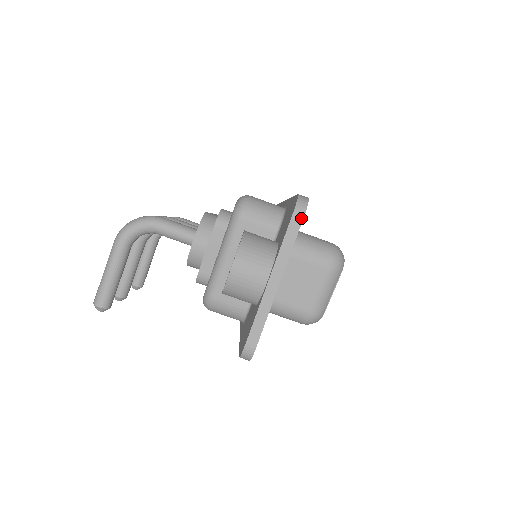
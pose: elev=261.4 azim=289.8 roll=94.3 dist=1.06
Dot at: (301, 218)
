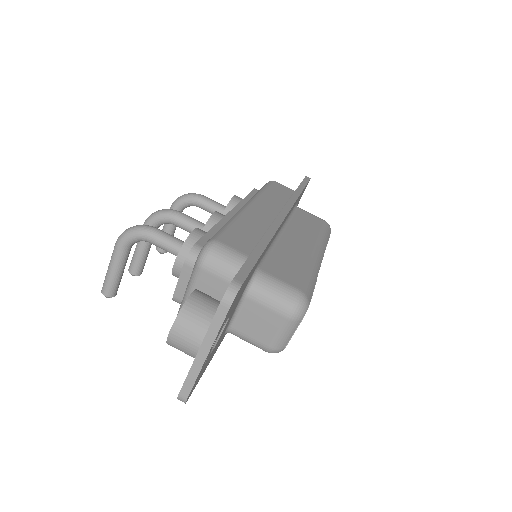
Dot at: (227, 309)
